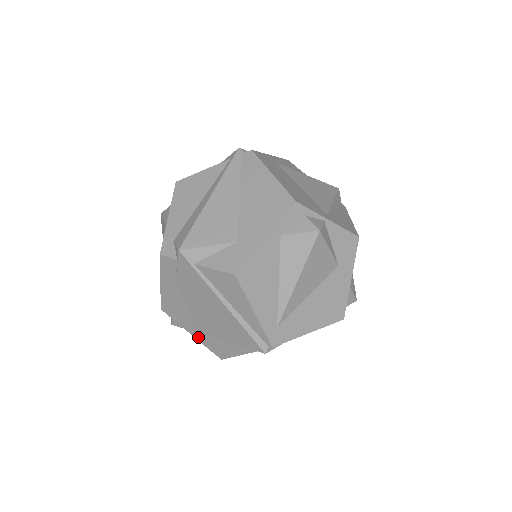
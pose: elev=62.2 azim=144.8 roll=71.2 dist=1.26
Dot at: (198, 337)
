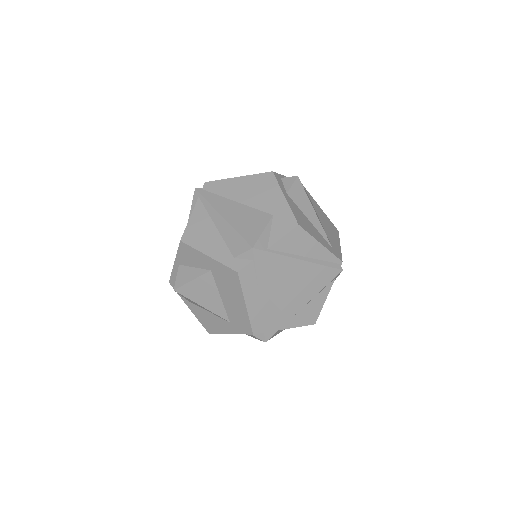
Dot at: (291, 324)
